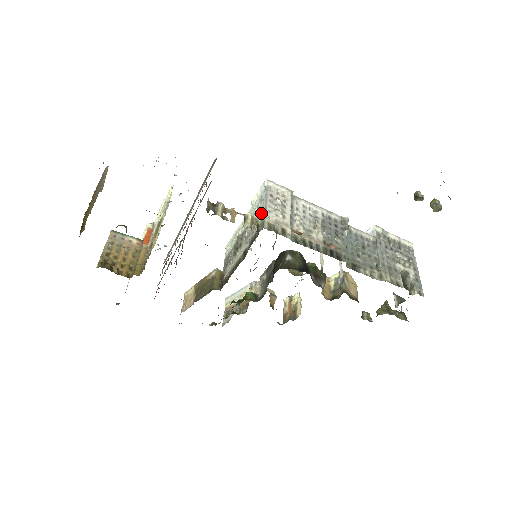
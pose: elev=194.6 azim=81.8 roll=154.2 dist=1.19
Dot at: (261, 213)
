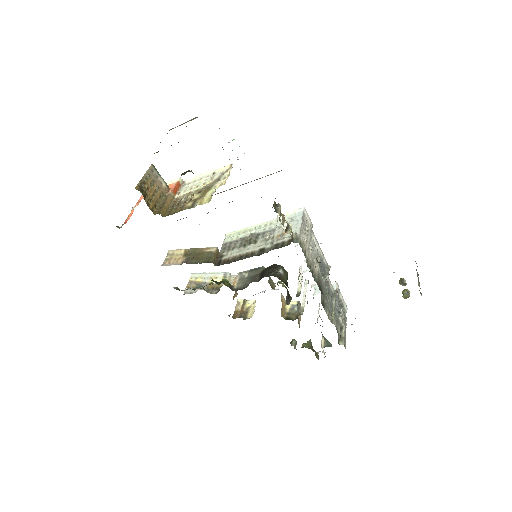
Dot at: (294, 229)
